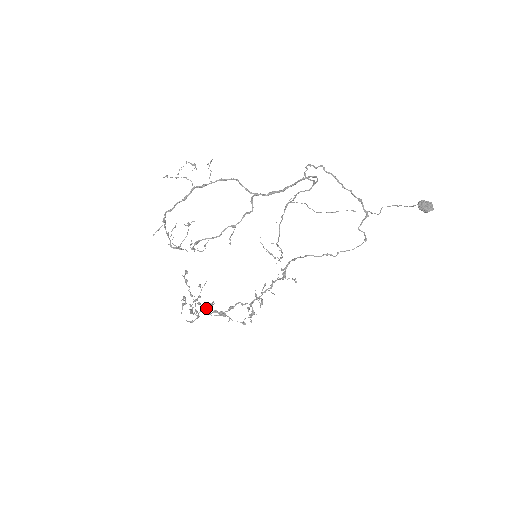
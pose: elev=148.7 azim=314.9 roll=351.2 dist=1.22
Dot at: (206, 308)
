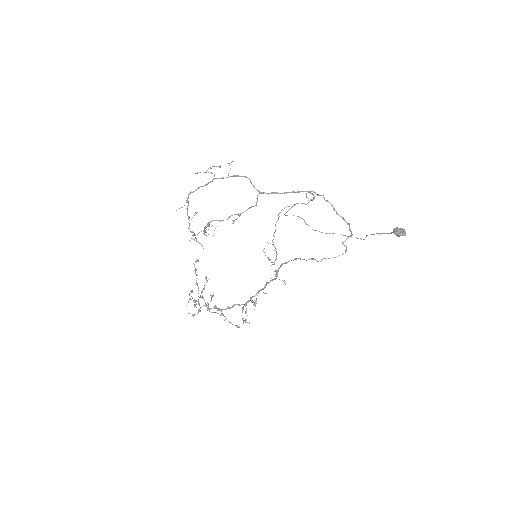
Dot at: (208, 305)
